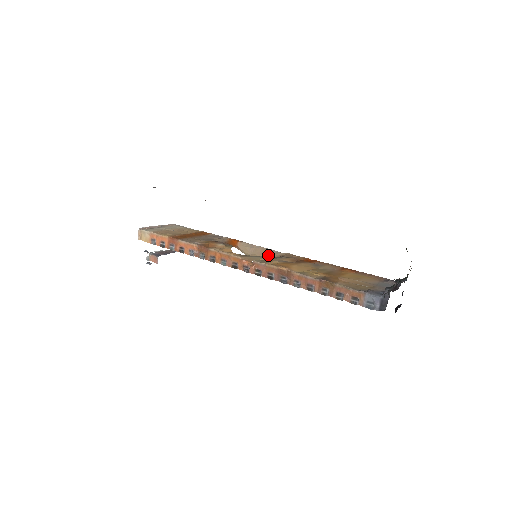
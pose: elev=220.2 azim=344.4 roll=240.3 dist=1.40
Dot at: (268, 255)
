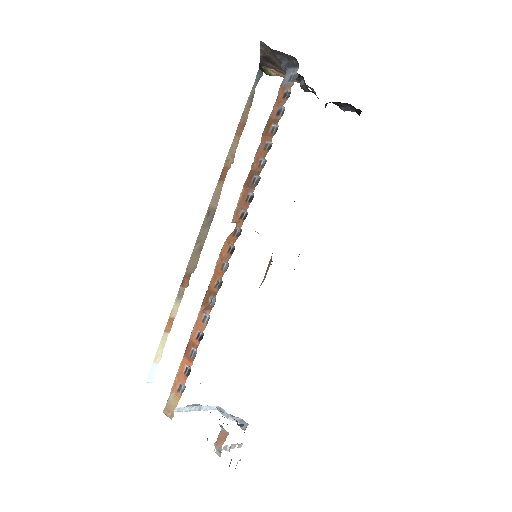
Dot at: (271, 256)
